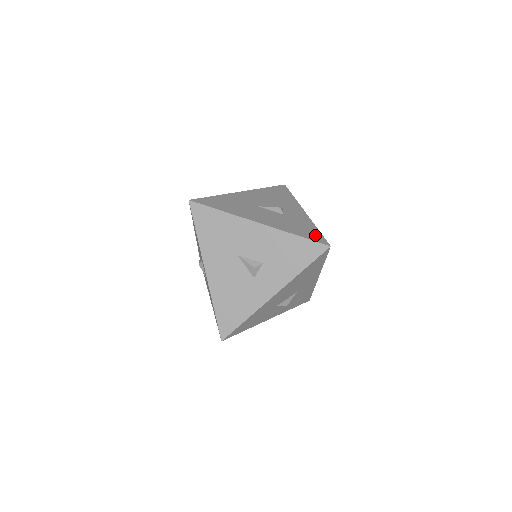
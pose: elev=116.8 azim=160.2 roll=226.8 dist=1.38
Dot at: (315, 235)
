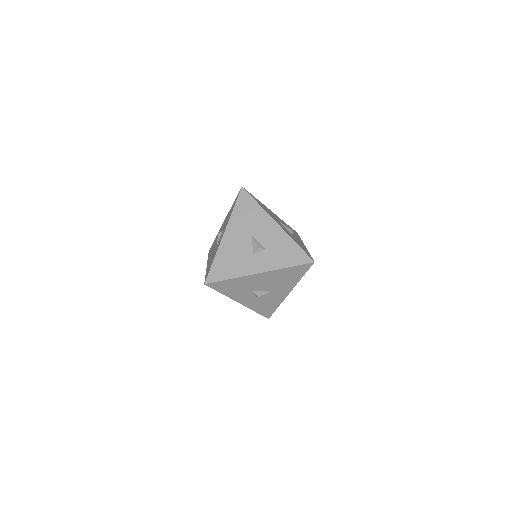
Dot at: (307, 253)
